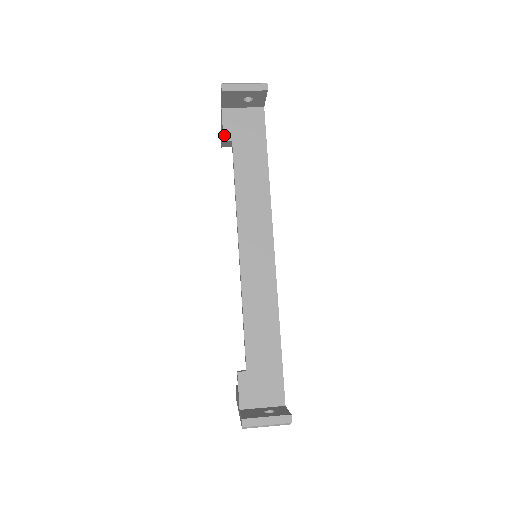
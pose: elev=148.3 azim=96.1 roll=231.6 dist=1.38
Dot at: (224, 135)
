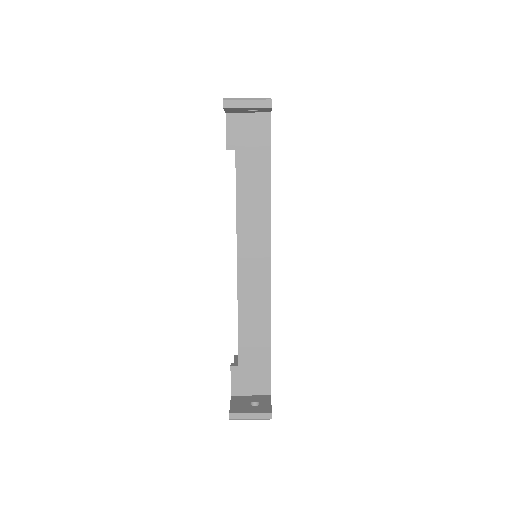
Dot at: (227, 143)
